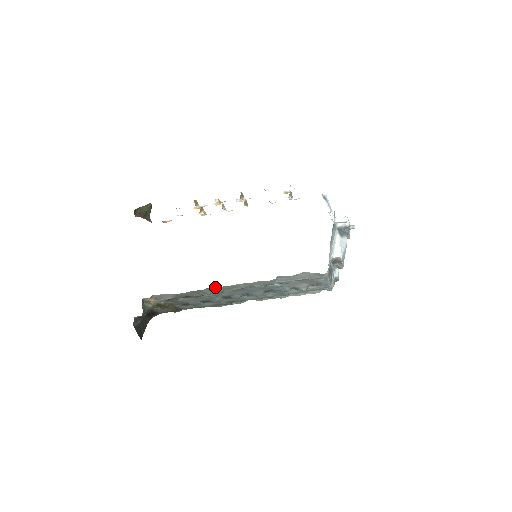
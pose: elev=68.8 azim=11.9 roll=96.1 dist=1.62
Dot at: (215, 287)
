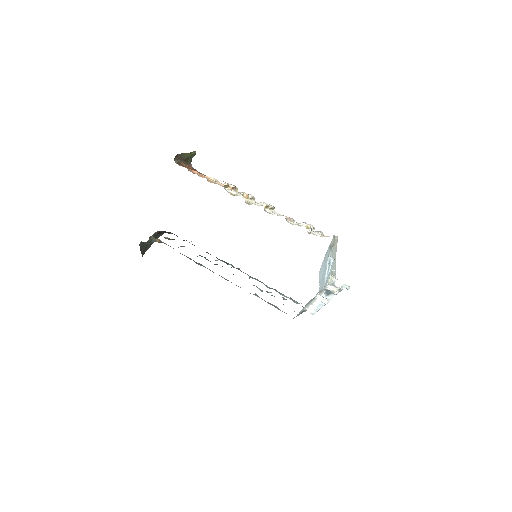
Dot at: occluded
